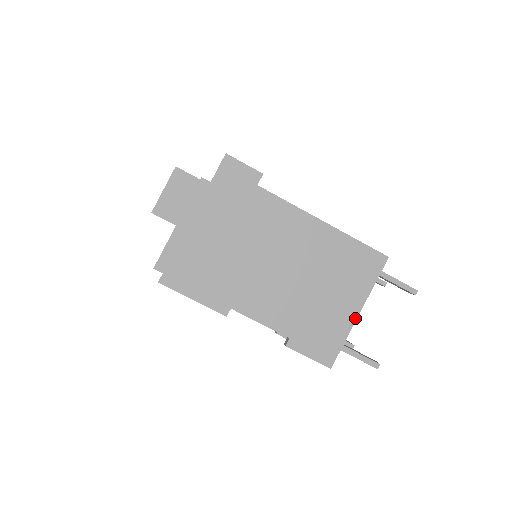
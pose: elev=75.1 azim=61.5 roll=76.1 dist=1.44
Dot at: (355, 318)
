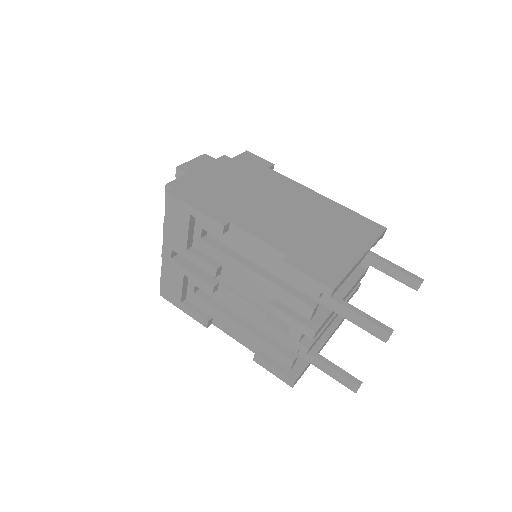
Dot at: (358, 258)
